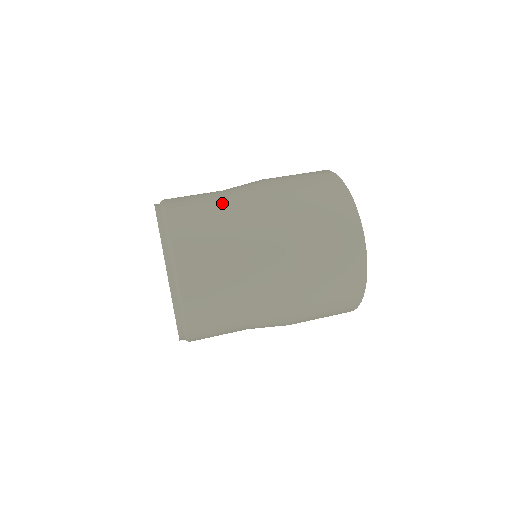
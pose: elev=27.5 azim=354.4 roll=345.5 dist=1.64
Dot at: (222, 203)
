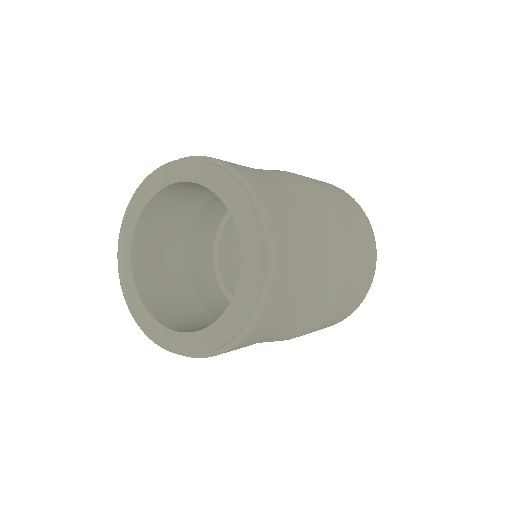
Dot at: (282, 183)
